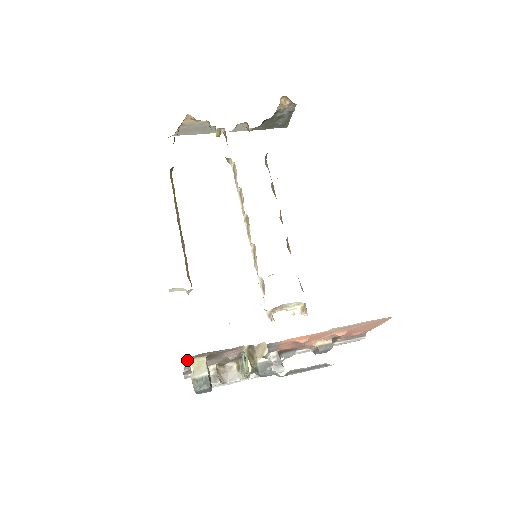
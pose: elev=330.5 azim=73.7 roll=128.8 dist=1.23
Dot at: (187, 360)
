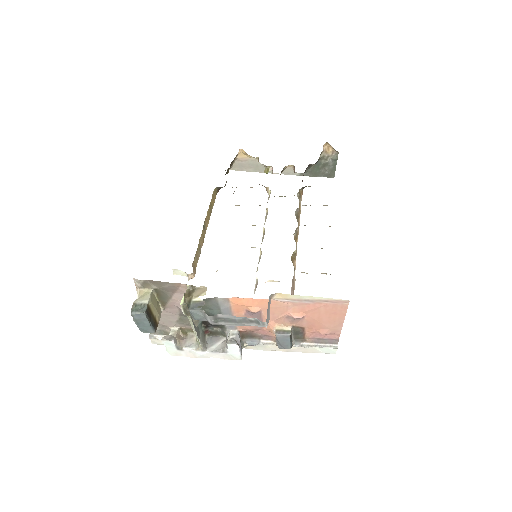
Dot at: occluded
